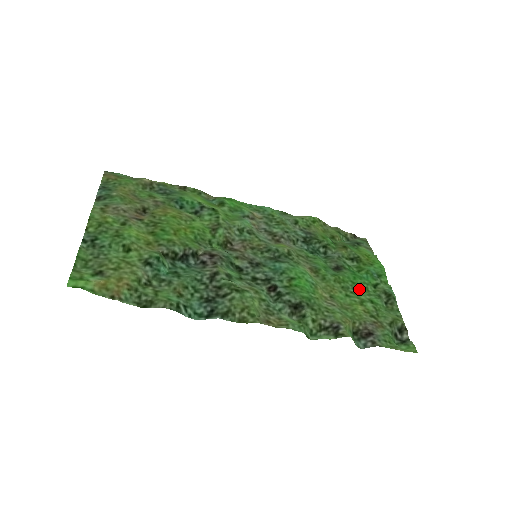
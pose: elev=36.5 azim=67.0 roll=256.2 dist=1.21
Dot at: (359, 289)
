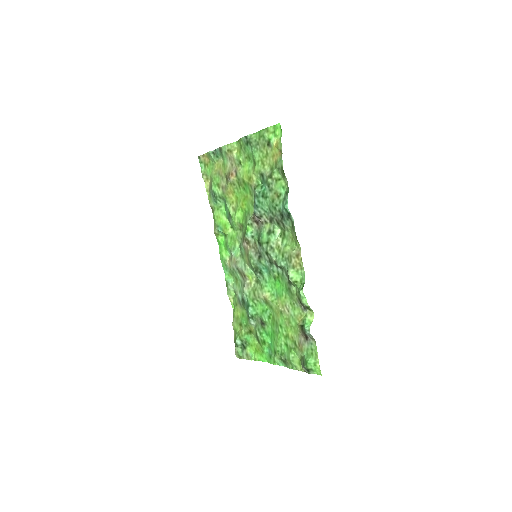
Dot at: (277, 337)
